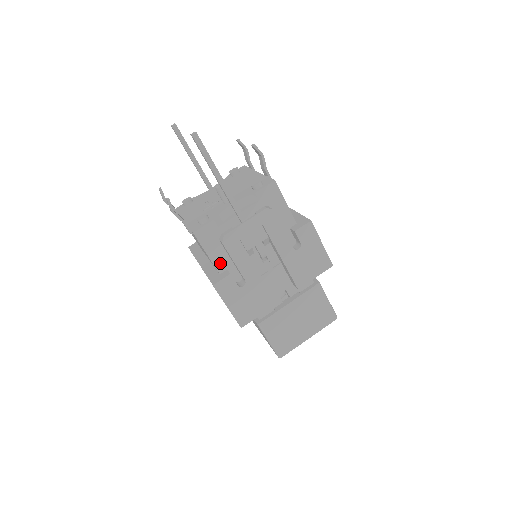
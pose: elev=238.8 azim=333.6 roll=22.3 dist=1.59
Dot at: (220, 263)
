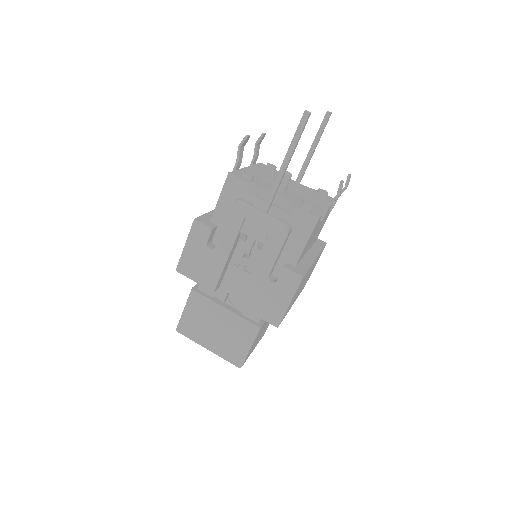
Dot at: (219, 215)
